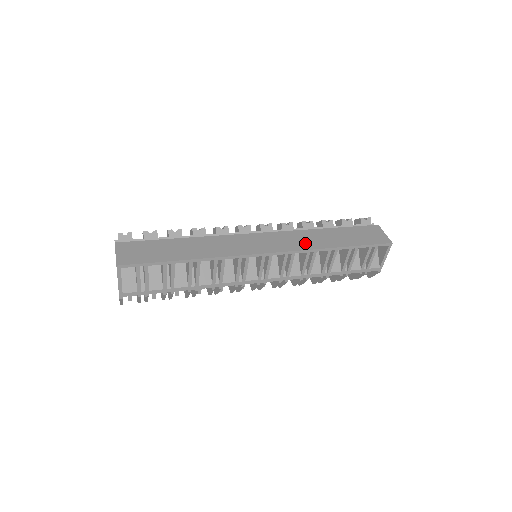
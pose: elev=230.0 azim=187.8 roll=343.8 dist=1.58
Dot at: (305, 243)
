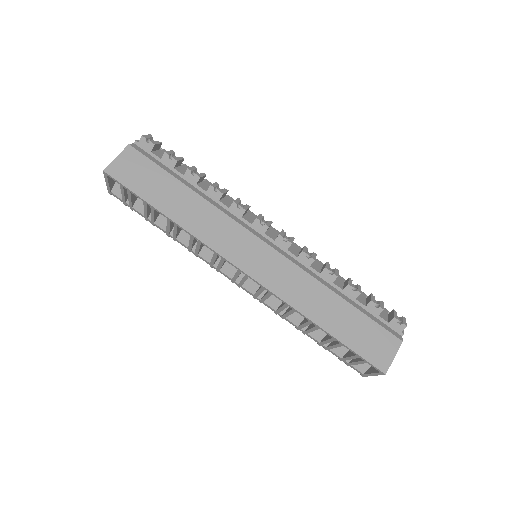
Dot at: (294, 293)
